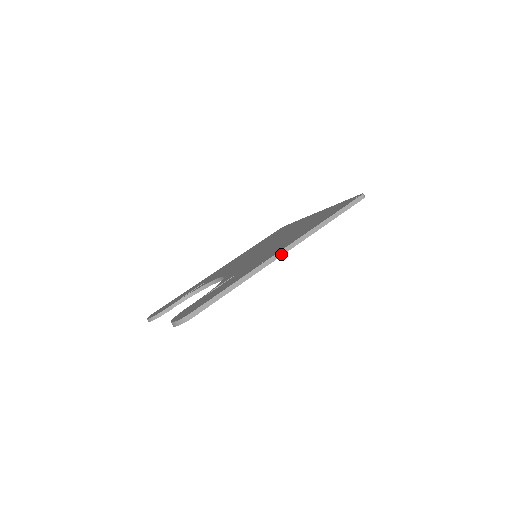
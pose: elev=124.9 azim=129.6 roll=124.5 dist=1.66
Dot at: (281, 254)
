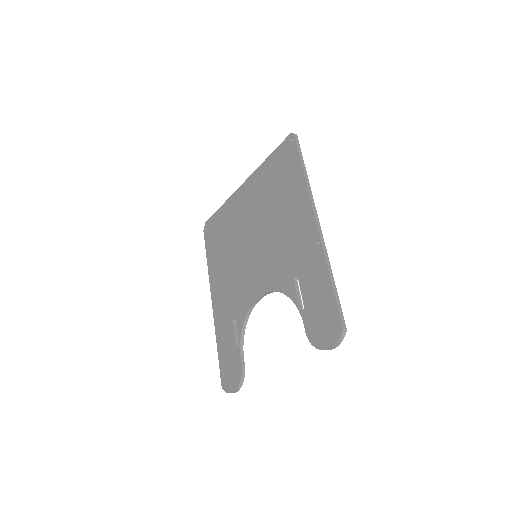
Dot at: (319, 224)
